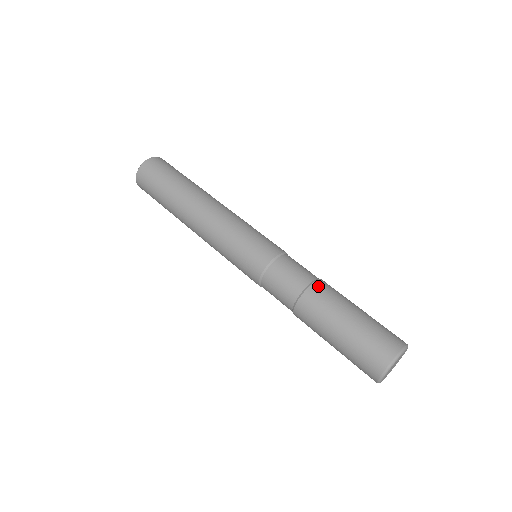
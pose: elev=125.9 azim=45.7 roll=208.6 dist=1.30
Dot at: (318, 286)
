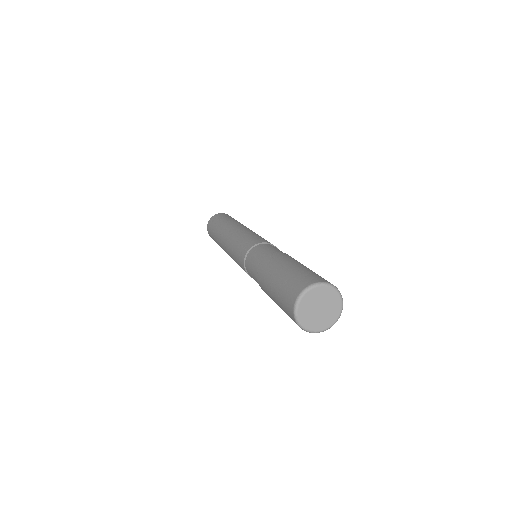
Dot at: occluded
